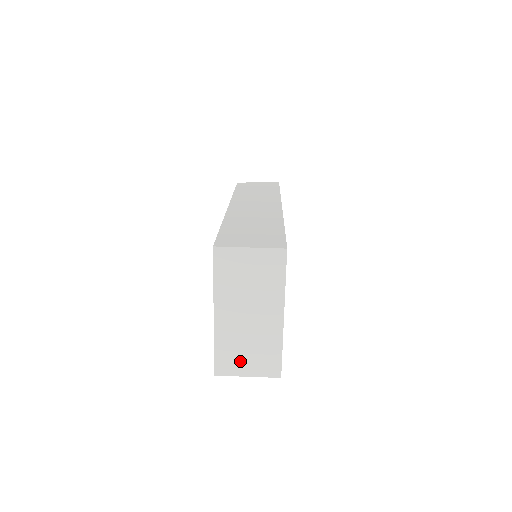
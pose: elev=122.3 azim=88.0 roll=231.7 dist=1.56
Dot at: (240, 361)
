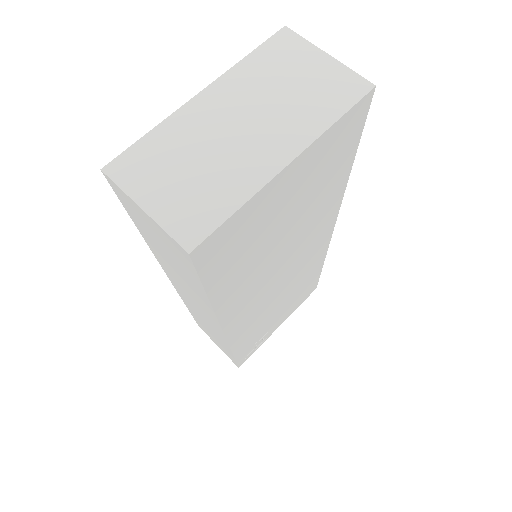
Dot at: (160, 177)
